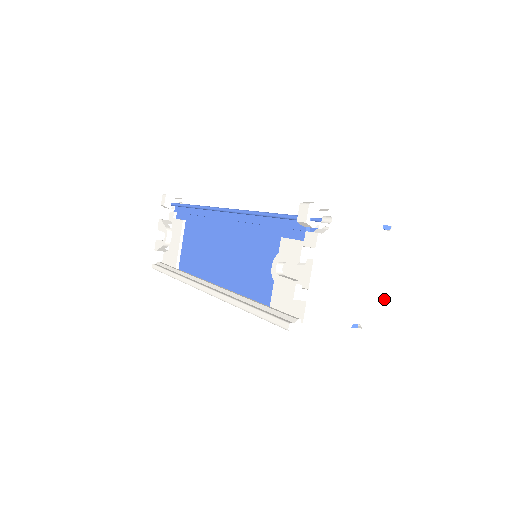
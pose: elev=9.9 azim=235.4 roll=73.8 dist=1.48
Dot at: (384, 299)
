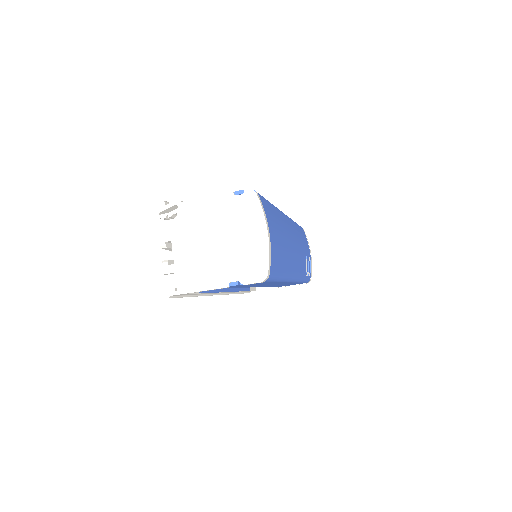
Dot at: (260, 253)
